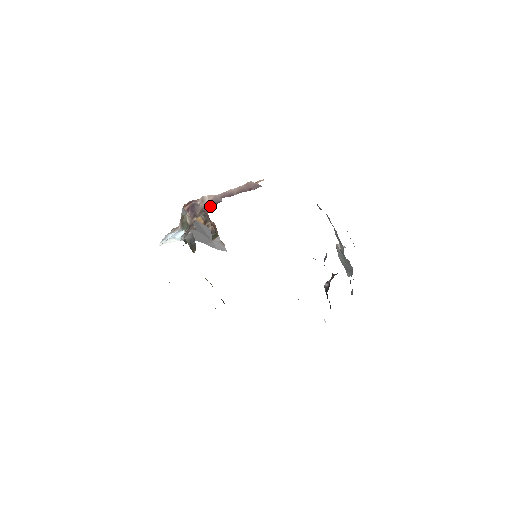
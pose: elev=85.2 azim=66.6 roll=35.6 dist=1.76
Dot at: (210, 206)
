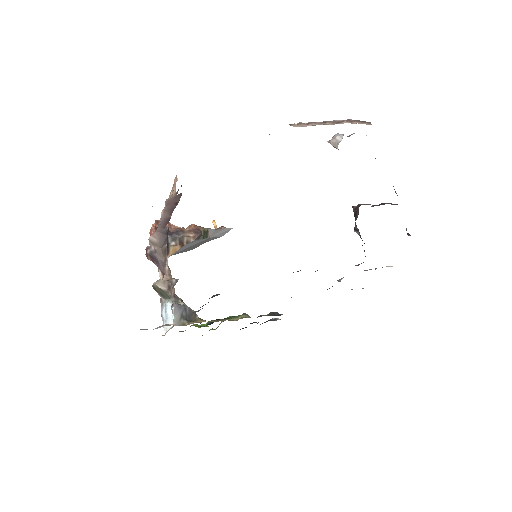
Dot at: (165, 240)
